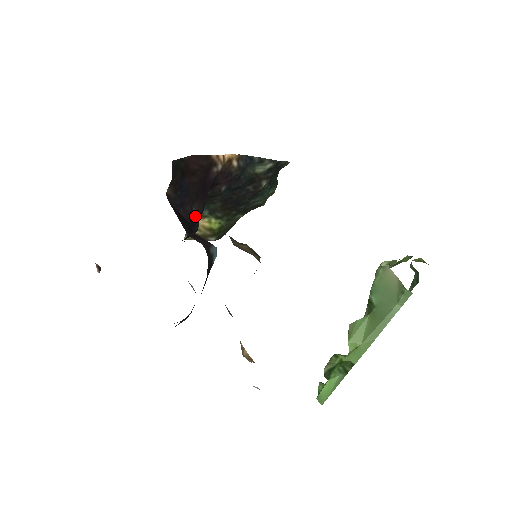
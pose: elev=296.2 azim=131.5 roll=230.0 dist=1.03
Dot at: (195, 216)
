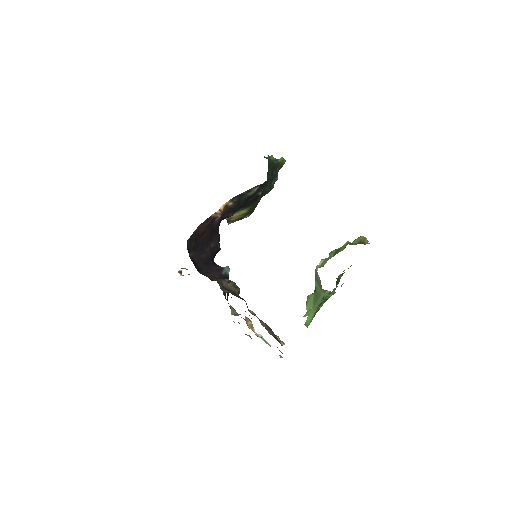
Dot at: (214, 247)
